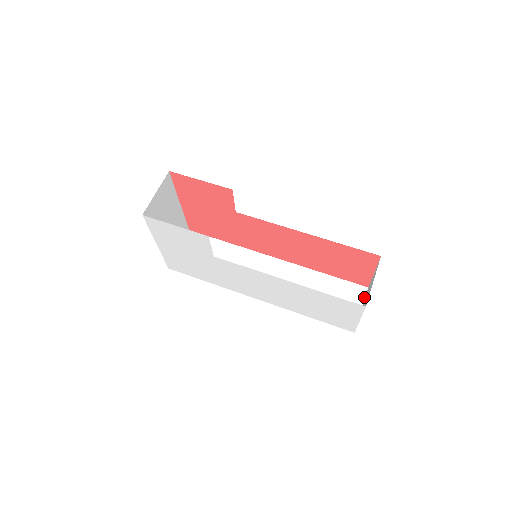
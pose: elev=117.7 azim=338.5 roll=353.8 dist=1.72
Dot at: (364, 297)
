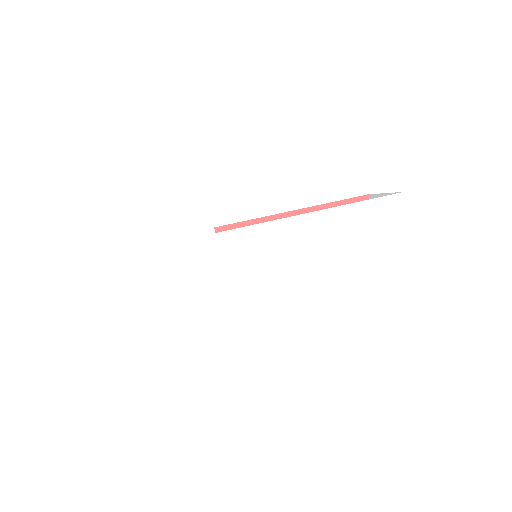
Dot at: occluded
